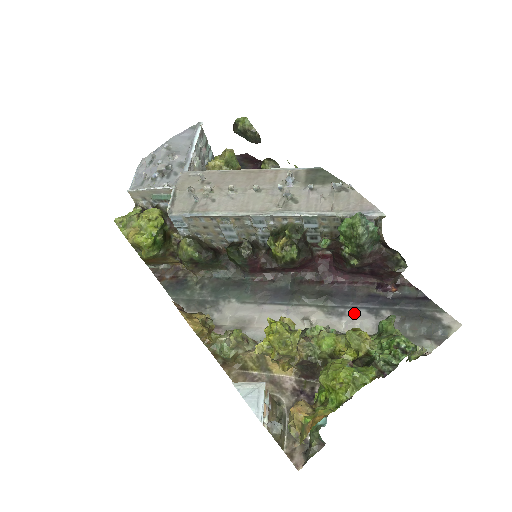
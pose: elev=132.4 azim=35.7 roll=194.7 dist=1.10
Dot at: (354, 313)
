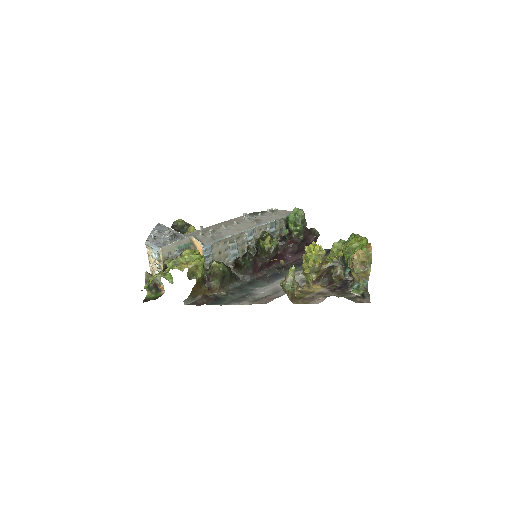
Dot at: occluded
